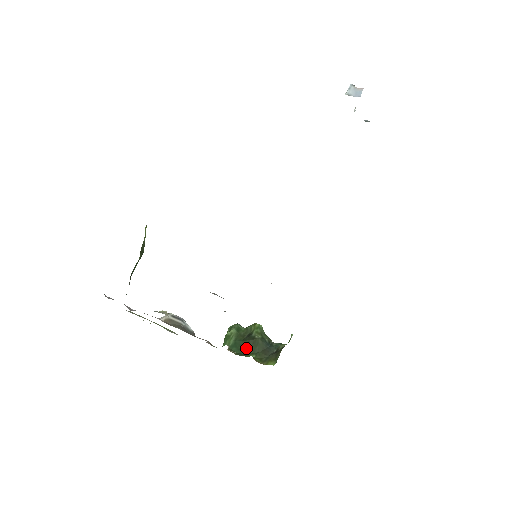
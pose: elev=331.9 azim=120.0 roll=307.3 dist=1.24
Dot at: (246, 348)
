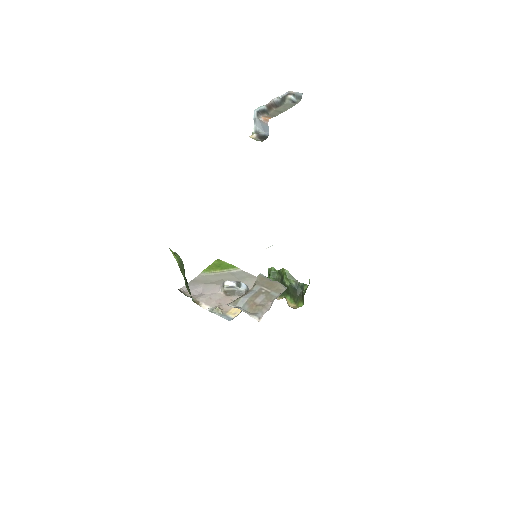
Dot at: occluded
